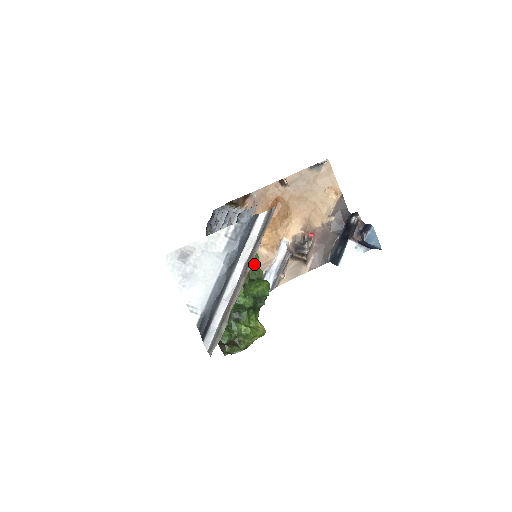
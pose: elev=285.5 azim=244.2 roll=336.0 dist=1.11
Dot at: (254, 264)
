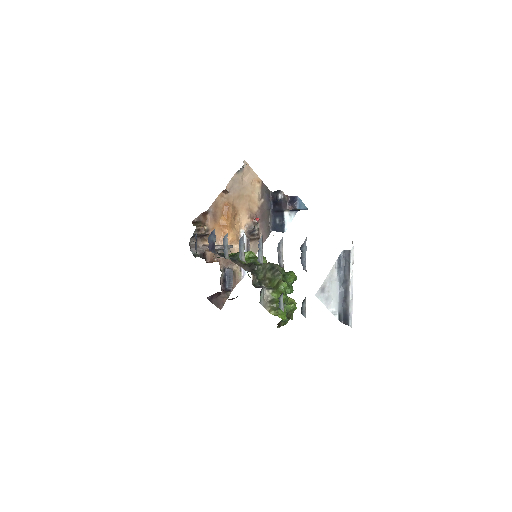
Dot at: (277, 264)
